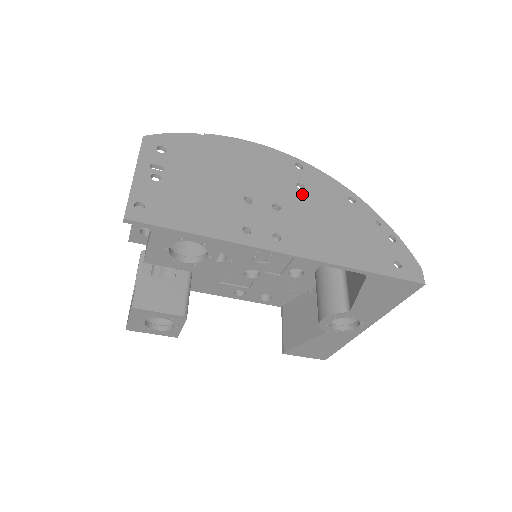
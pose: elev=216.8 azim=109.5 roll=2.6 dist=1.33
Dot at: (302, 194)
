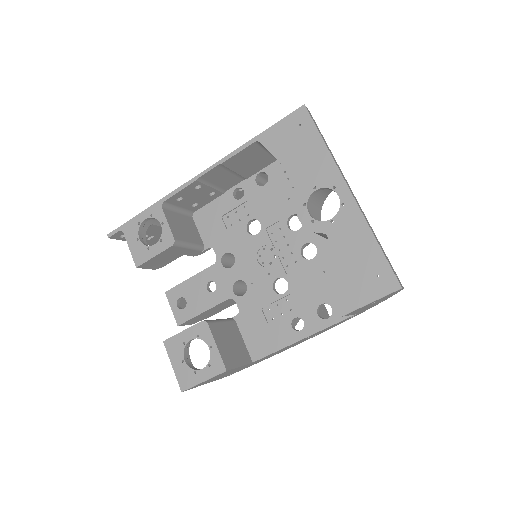
Dot at: occluded
